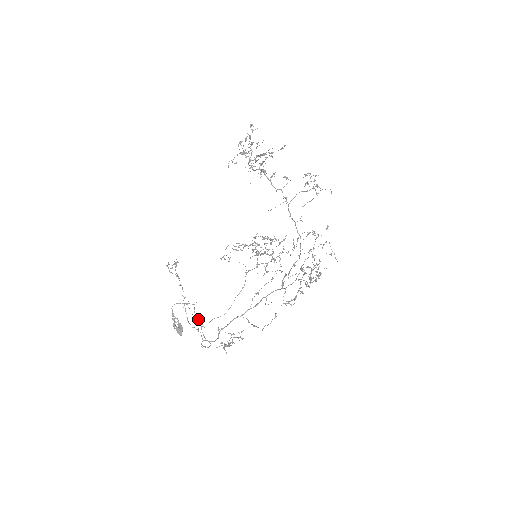
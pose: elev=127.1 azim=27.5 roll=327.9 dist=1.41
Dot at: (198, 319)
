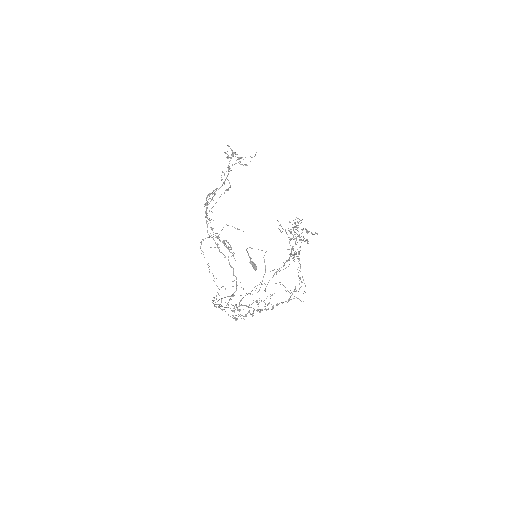
Dot at: (265, 265)
